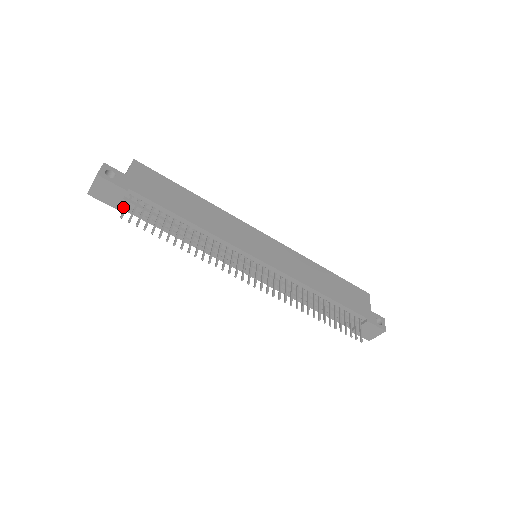
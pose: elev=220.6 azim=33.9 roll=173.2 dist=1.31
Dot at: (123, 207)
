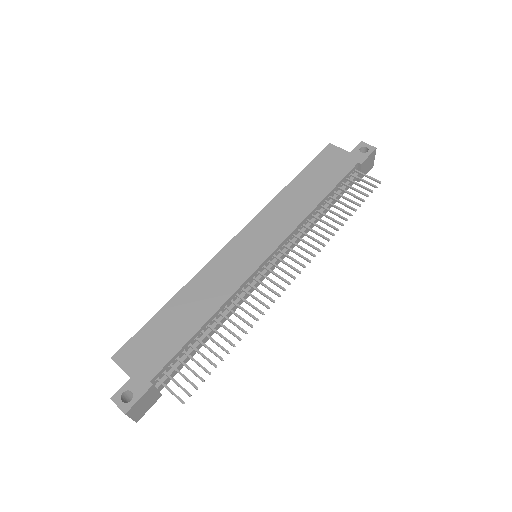
Dot at: (162, 387)
